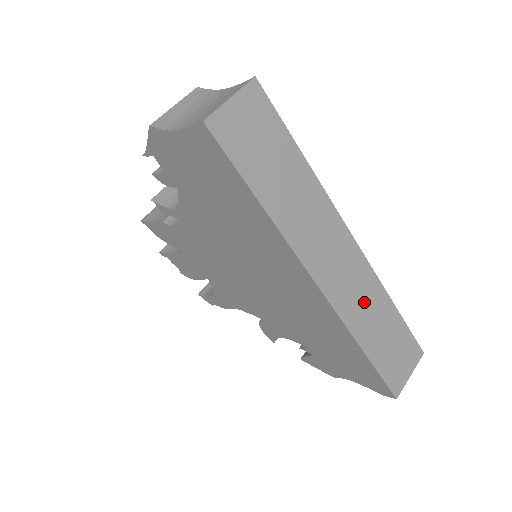
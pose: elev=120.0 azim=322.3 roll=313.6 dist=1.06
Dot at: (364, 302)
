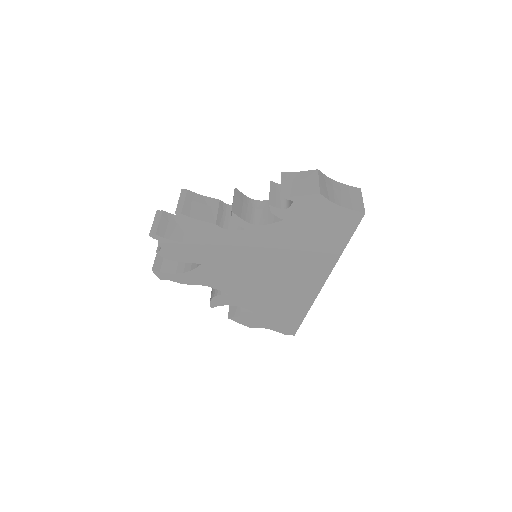
Dot at: occluded
